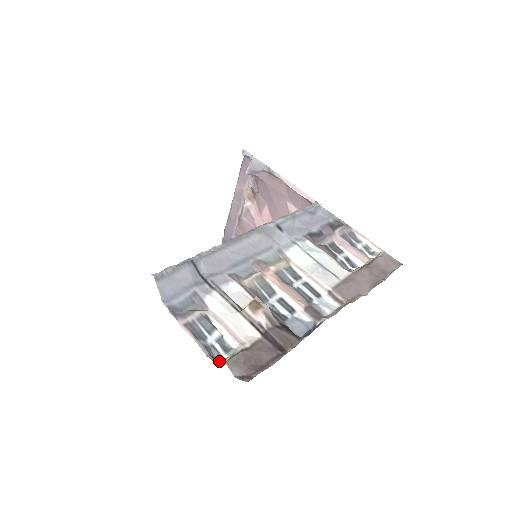
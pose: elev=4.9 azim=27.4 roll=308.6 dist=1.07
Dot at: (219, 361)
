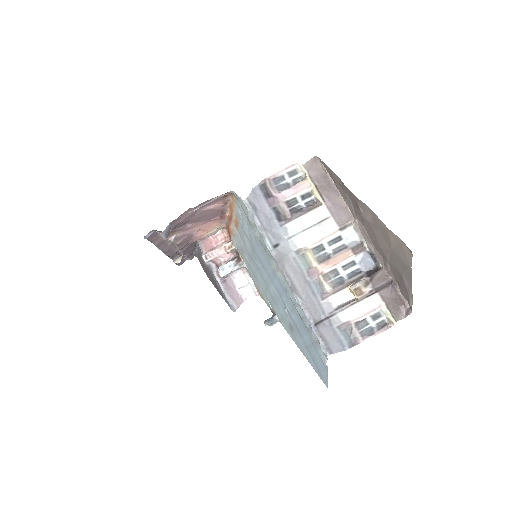
Dot at: (390, 323)
